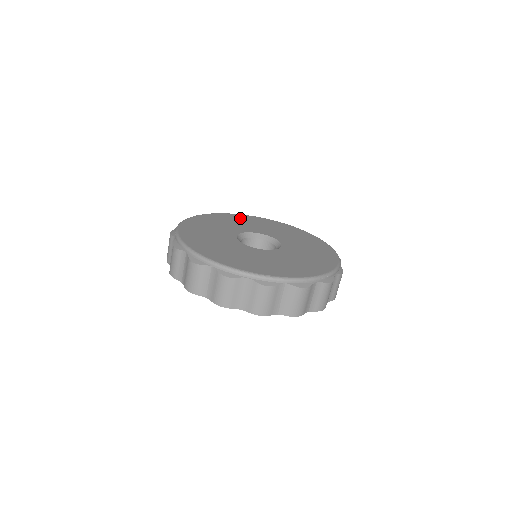
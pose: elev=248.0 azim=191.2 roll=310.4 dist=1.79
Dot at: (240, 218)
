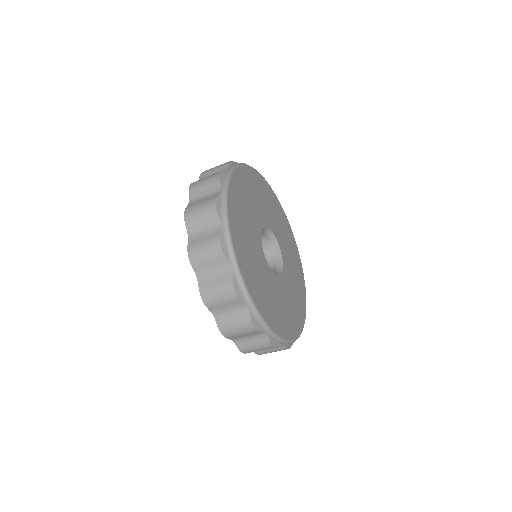
Dot at: (282, 217)
